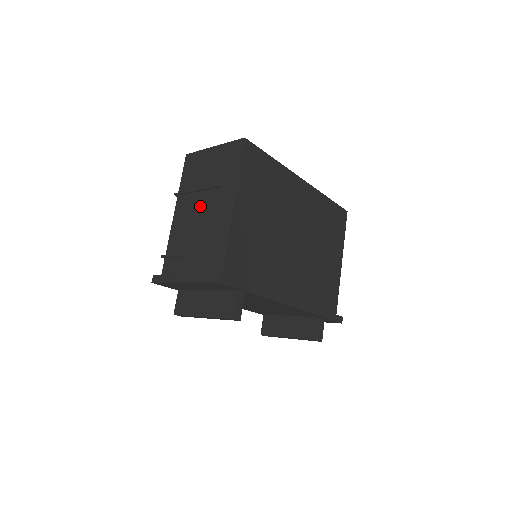
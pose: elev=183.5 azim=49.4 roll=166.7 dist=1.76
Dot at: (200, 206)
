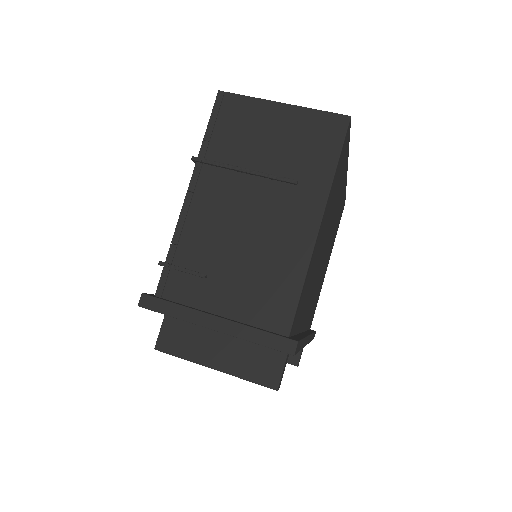
Dot at: (249, 201)
